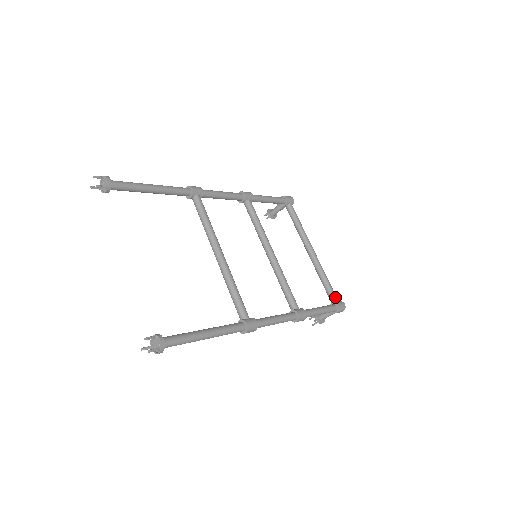
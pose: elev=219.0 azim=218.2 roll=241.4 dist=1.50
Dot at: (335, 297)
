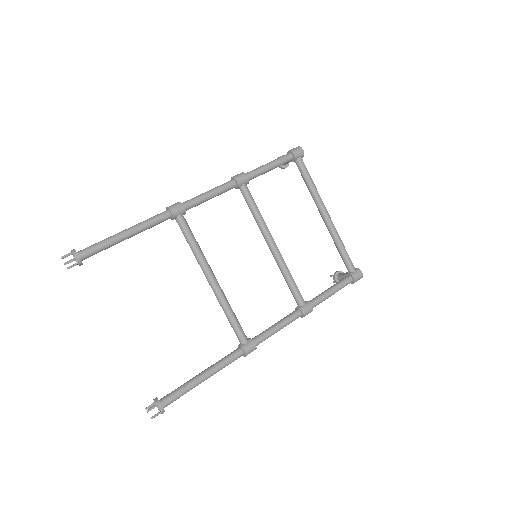
Dot at: (351, 267)
